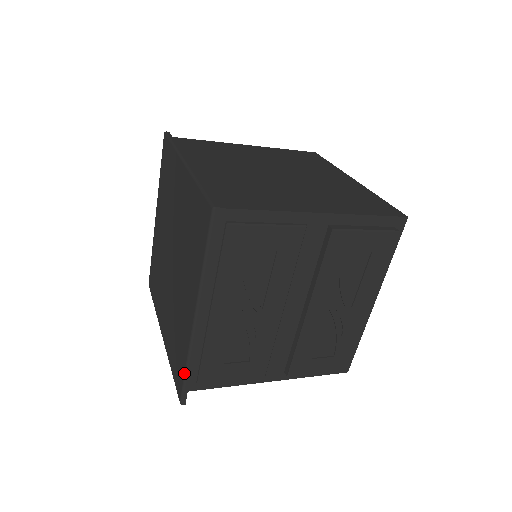
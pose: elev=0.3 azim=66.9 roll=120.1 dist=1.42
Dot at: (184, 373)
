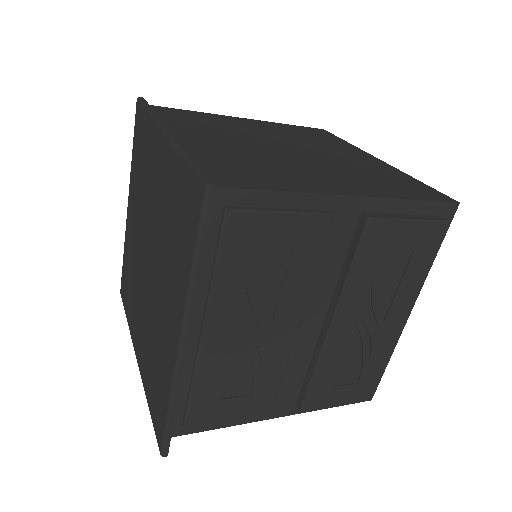
Dot at: (165, 416)
